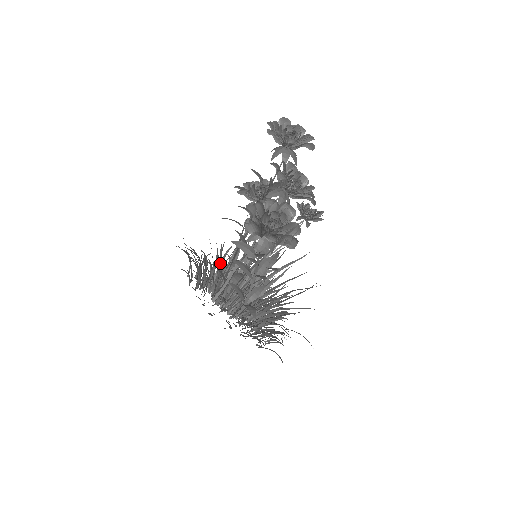
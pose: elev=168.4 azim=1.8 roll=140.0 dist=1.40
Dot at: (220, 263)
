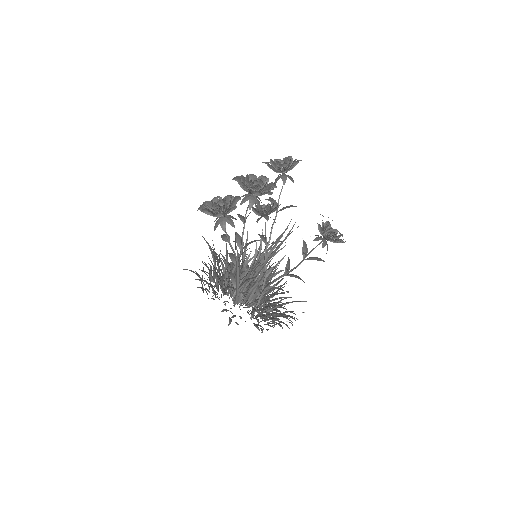
Dot at: (244, 268)
